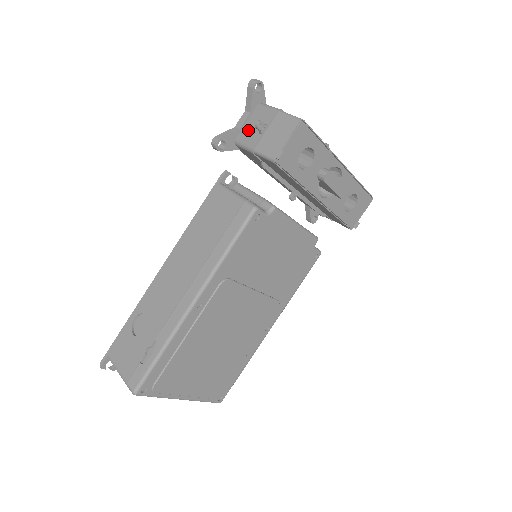
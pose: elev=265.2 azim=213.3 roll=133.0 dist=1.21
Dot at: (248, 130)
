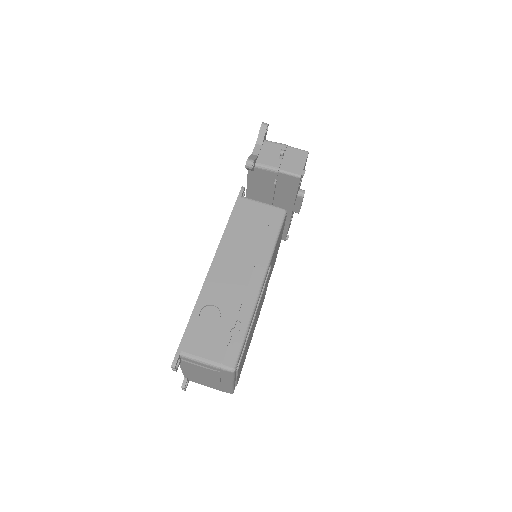
Dot at: (266, 157)
